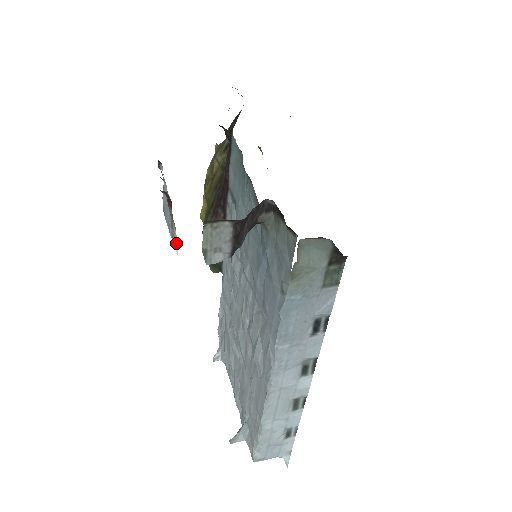
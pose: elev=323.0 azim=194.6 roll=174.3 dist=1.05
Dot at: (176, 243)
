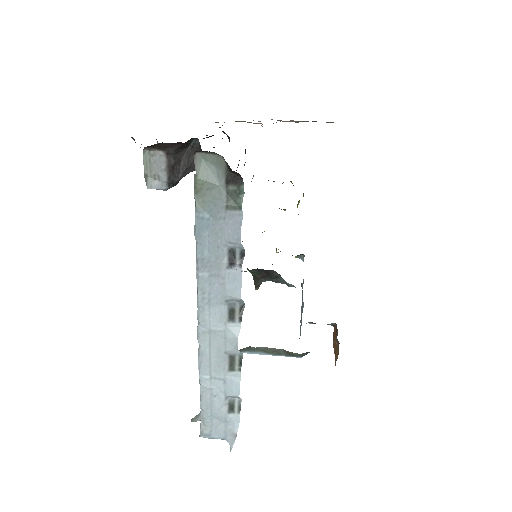
Dot at: occluded
